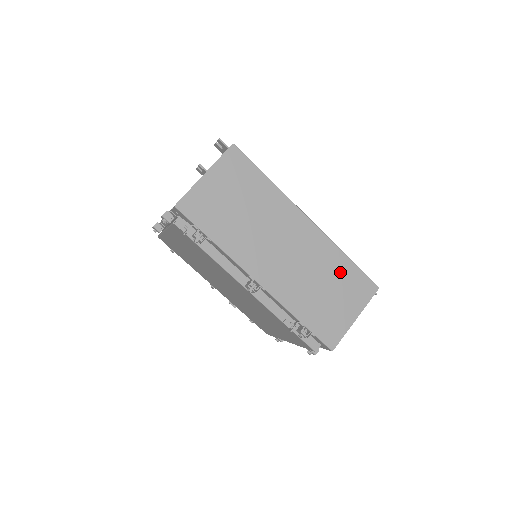
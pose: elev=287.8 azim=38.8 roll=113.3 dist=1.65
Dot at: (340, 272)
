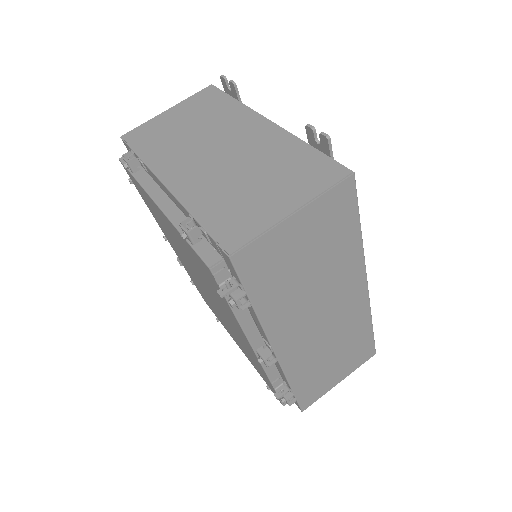
Dot at: (356, 340)
